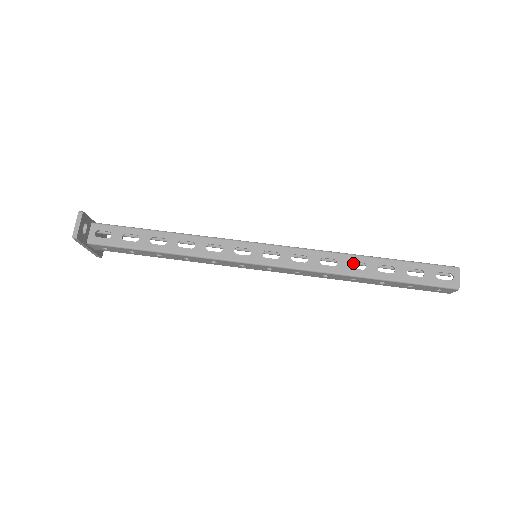
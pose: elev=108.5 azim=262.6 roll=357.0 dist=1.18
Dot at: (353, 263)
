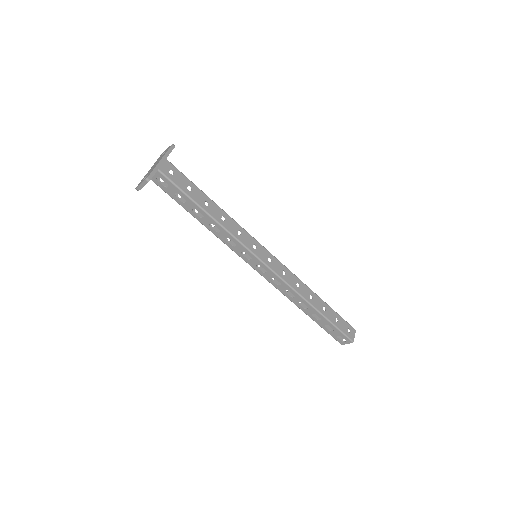
Dot at: (310, 293)
